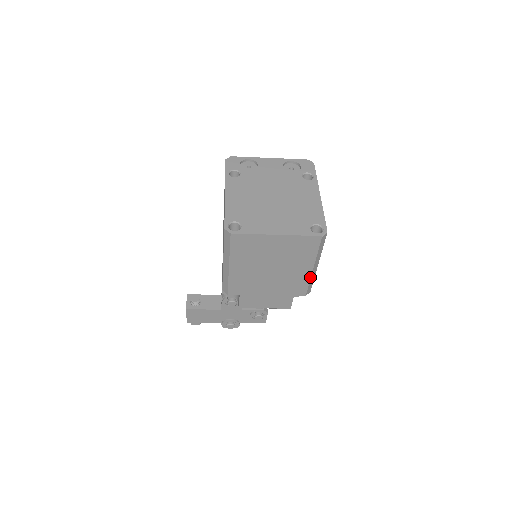
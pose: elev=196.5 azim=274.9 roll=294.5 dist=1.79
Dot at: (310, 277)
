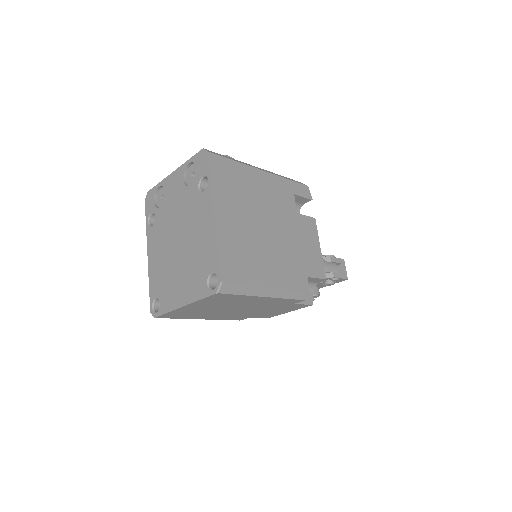
Dot at: (278, 298)
